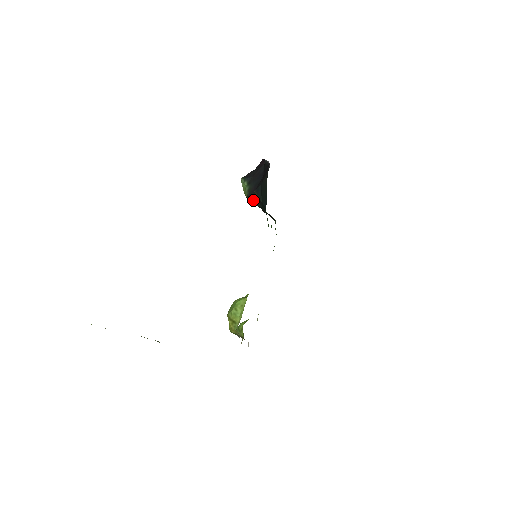
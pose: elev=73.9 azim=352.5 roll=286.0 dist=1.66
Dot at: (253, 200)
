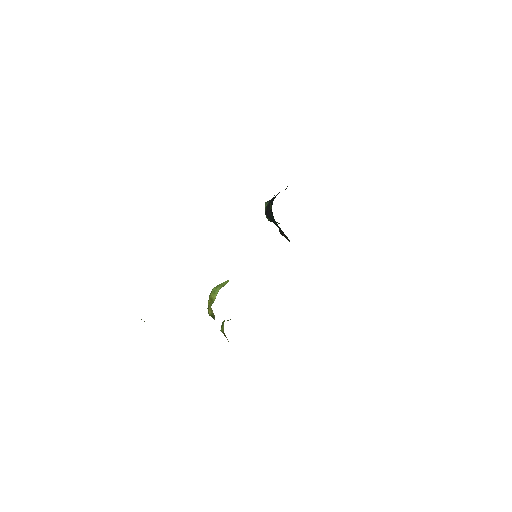
Dot at: (268, 214)
